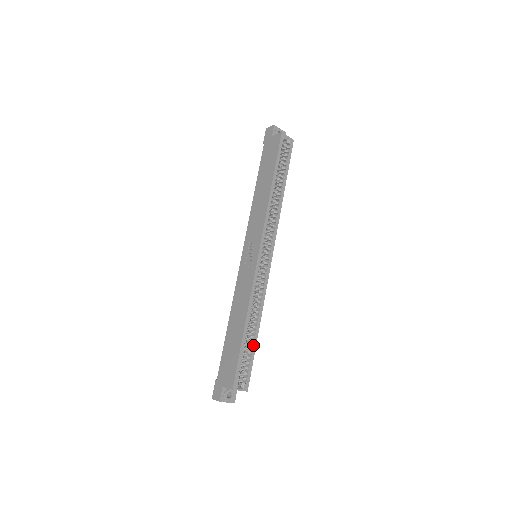
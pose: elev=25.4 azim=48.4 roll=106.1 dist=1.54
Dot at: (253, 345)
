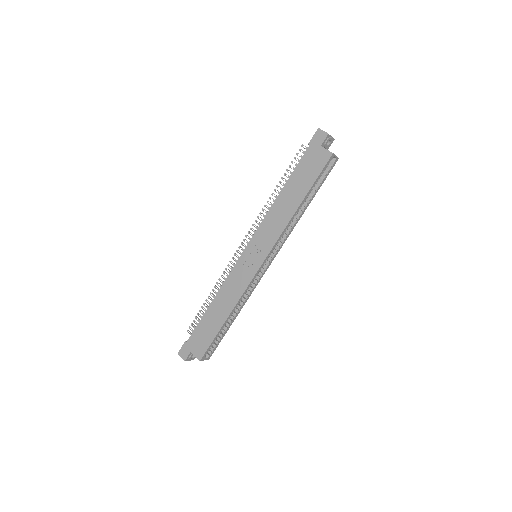
Dot at: (226, 330)
